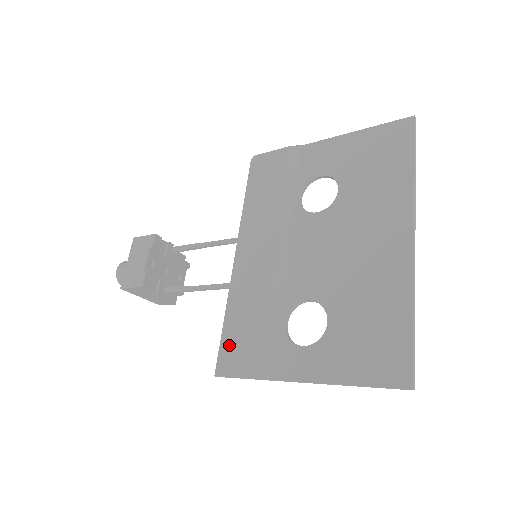
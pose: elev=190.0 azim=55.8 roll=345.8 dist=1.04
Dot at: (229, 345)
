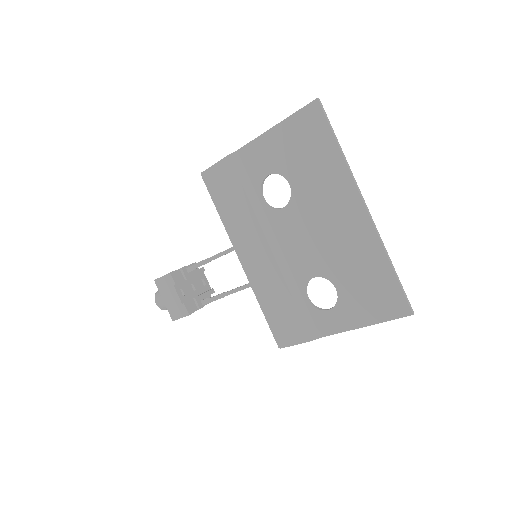
Dot at: (277, 327)
